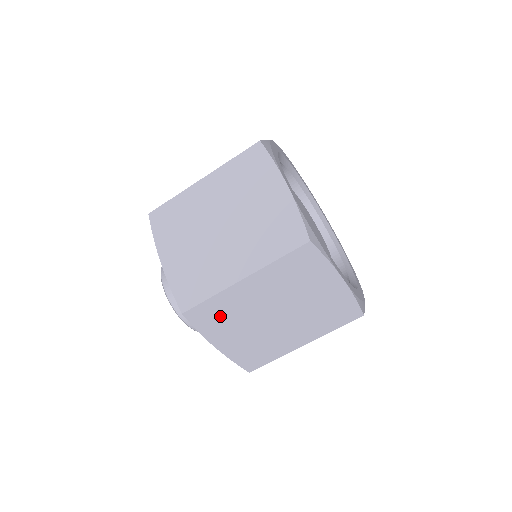
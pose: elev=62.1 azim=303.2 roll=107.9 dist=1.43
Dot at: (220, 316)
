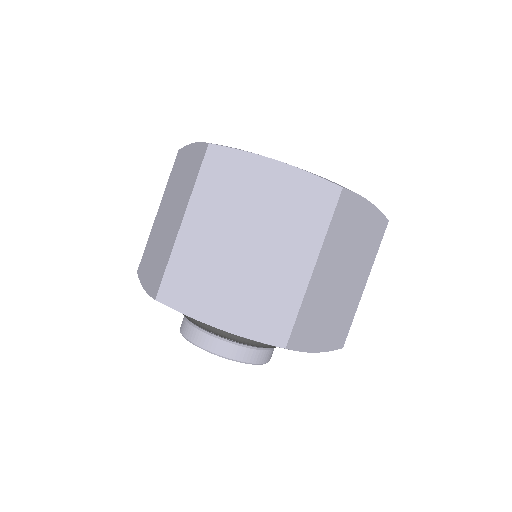
Dot at: (310, 320)
